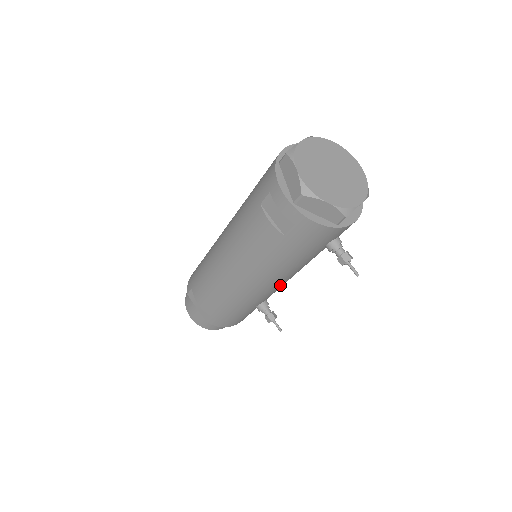
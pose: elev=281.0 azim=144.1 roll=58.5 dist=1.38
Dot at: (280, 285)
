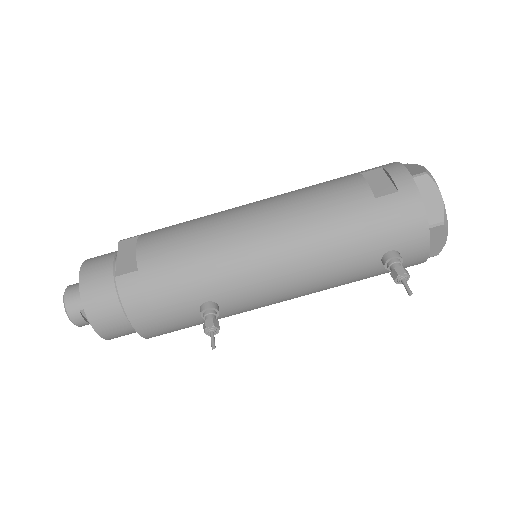
Dot at: (278, 282)
